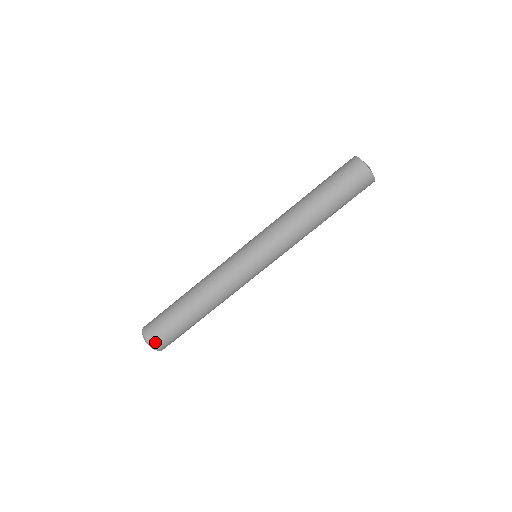
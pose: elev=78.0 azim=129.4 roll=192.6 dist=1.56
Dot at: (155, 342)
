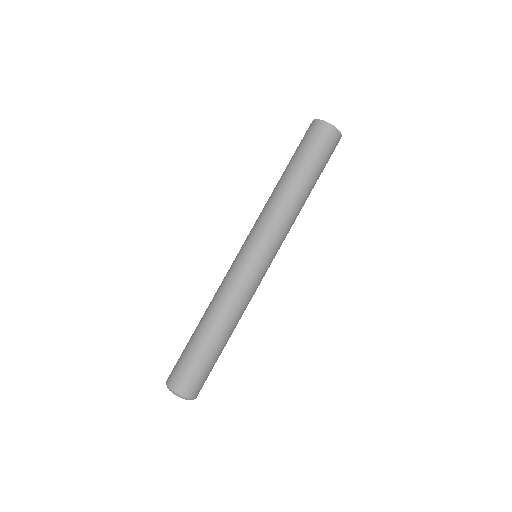
Dot at: (173, 382)
